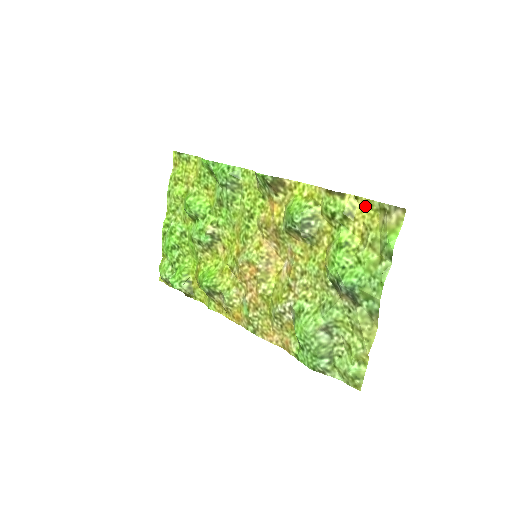
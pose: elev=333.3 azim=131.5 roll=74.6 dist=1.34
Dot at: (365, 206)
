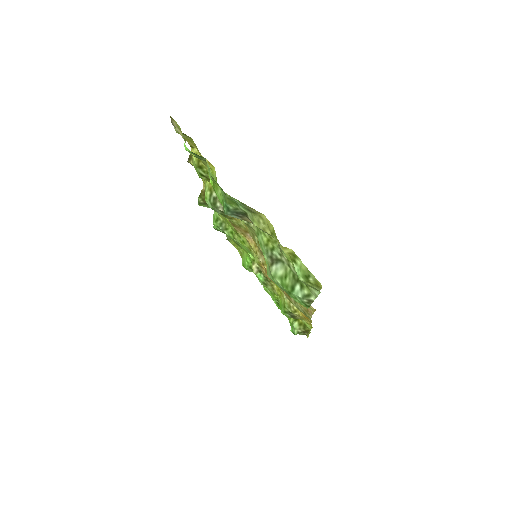
Dot at: (194, 144)
